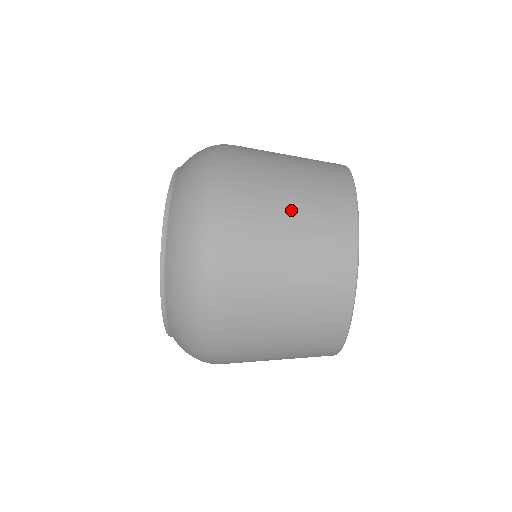
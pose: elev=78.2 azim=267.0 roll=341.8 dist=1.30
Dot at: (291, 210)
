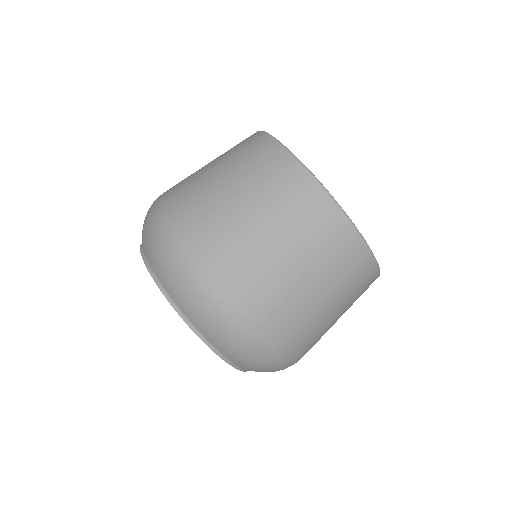
Dot at: (224, 177)
